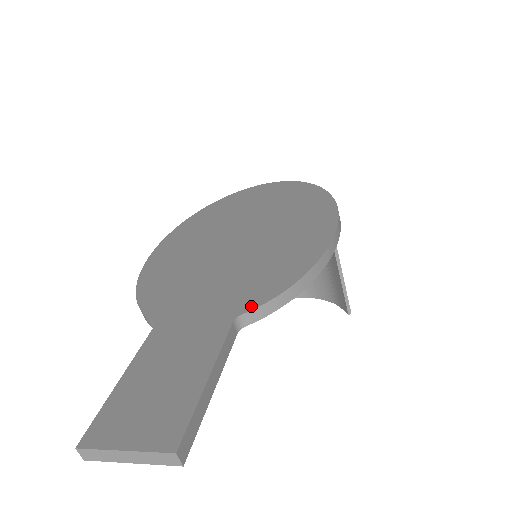
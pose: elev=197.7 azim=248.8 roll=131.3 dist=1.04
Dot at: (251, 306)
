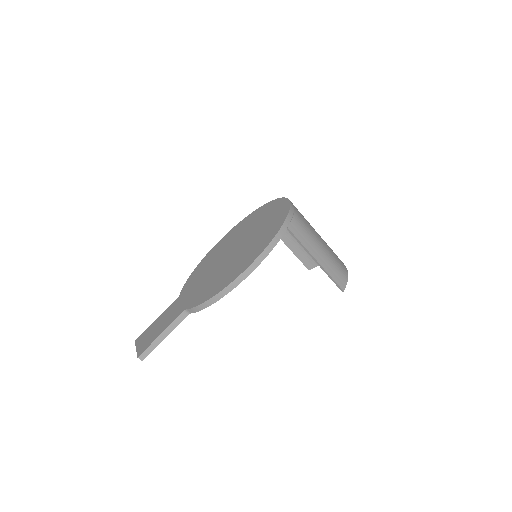
Dot at: (191, 306)
